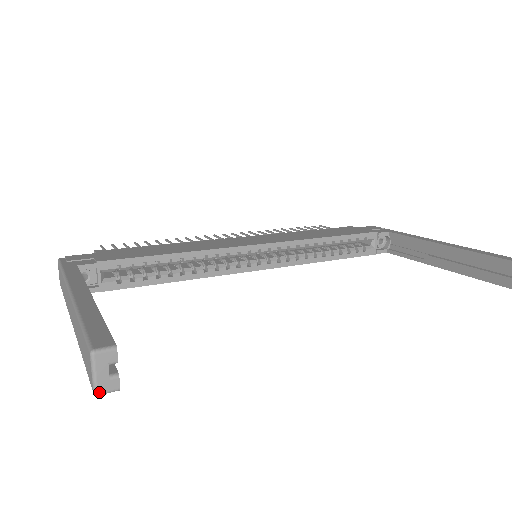
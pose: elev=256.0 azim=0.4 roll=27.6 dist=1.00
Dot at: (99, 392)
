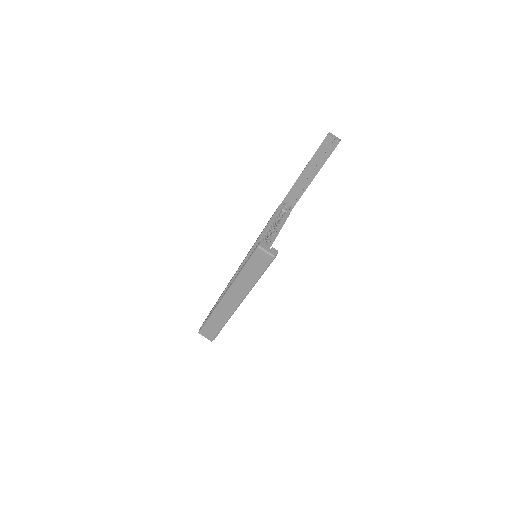
Dot at: (274, 255)
